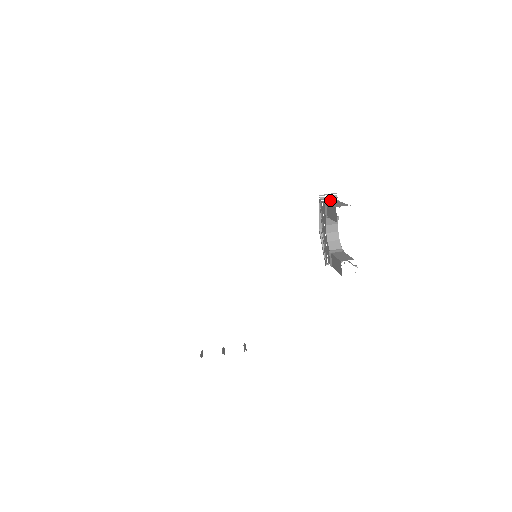
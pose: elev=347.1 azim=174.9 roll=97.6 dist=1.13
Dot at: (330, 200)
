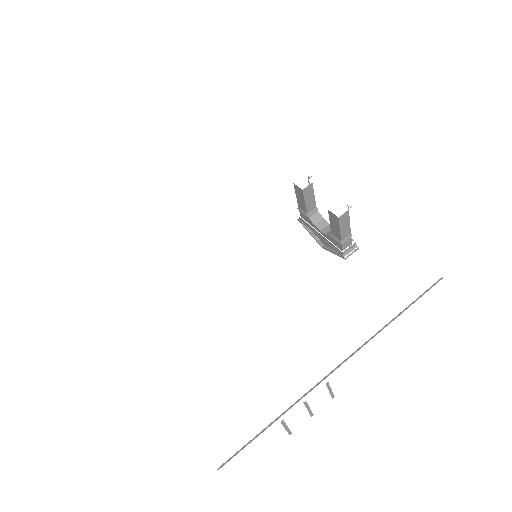
Dot at: occluded
